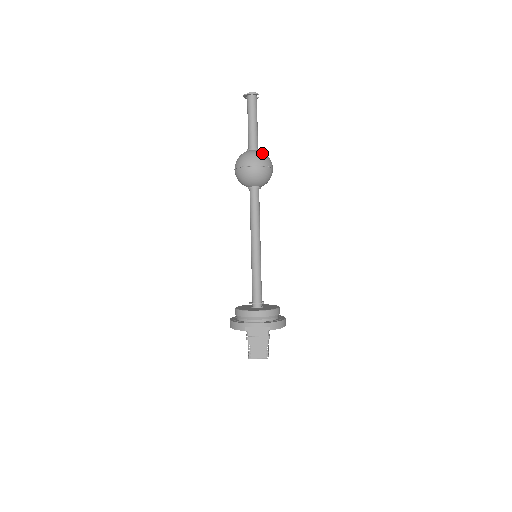
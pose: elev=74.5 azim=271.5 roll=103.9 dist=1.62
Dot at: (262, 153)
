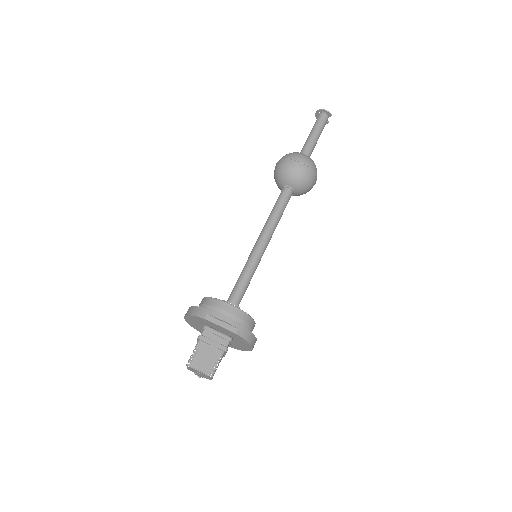
Dot at: occluded
